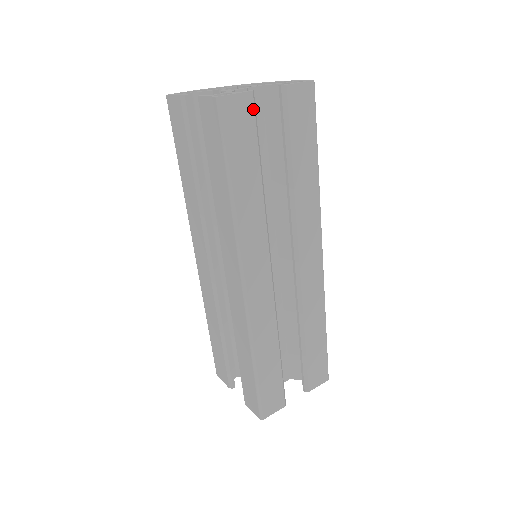
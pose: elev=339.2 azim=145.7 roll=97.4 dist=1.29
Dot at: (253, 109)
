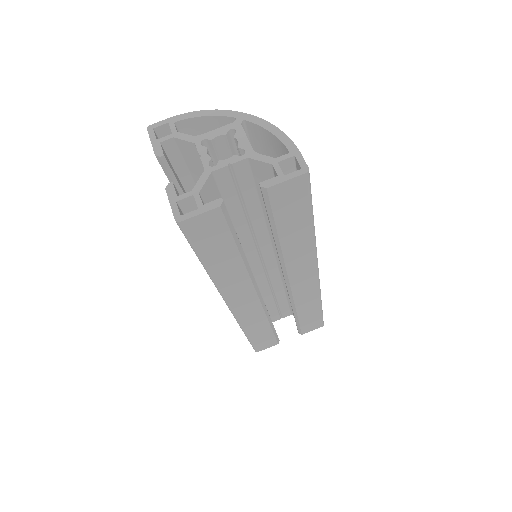
Dot at: (223, 217)
